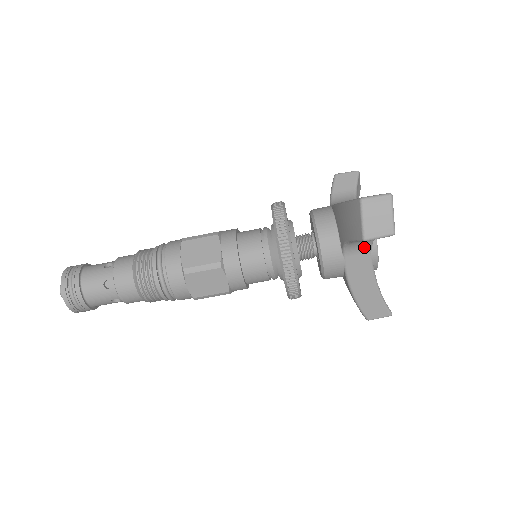
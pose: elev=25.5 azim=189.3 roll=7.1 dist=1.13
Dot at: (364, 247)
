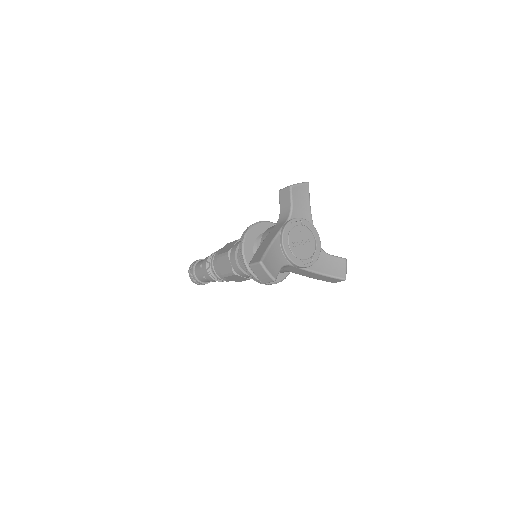
Dot at: (286, 266)
